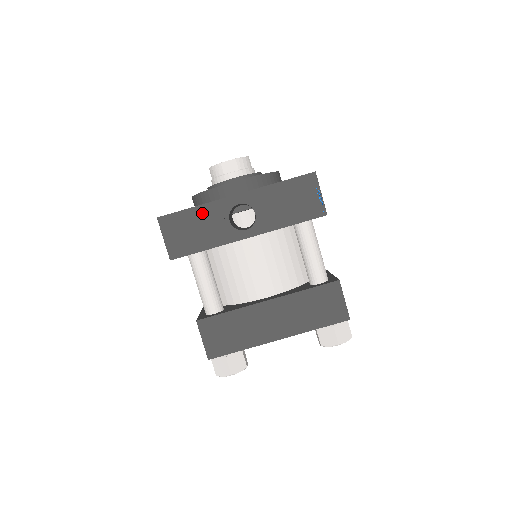
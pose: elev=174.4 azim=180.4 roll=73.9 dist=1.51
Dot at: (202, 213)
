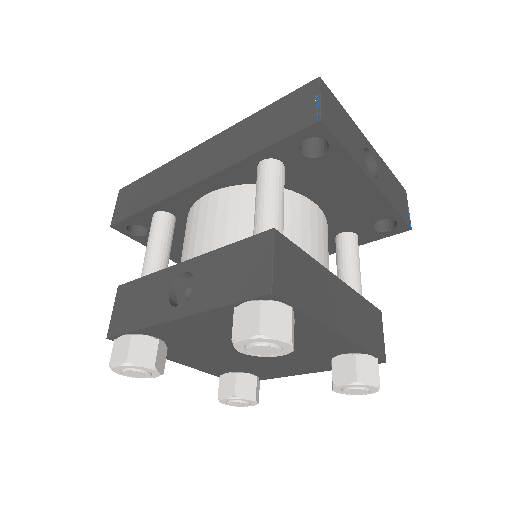
Dot at: (349, 122)
